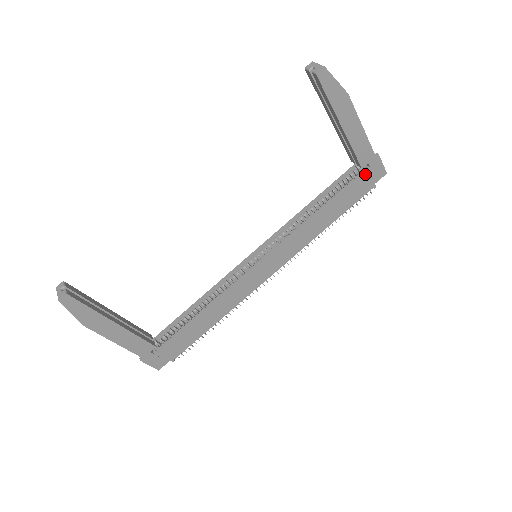
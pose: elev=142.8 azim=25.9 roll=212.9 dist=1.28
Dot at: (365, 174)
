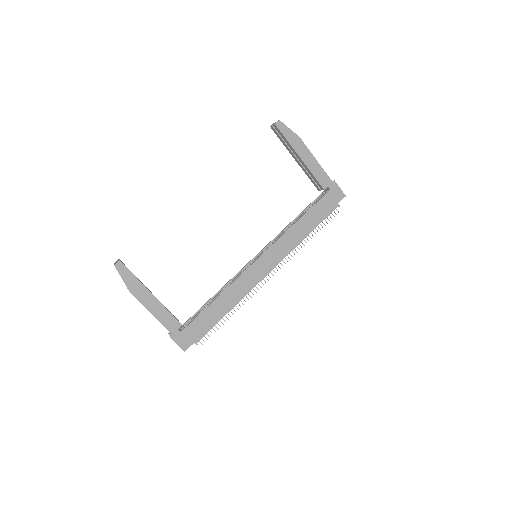
Dot at: (328, 195)
